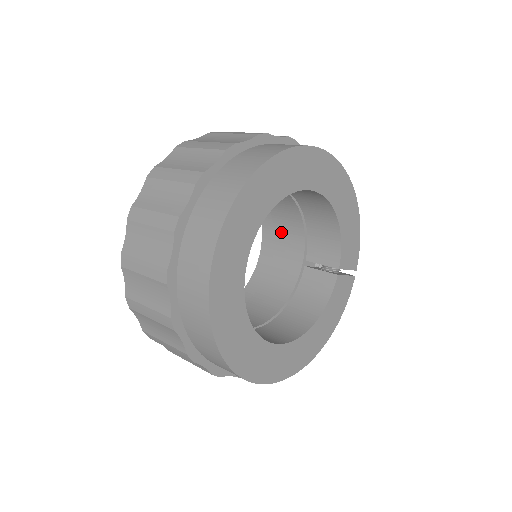
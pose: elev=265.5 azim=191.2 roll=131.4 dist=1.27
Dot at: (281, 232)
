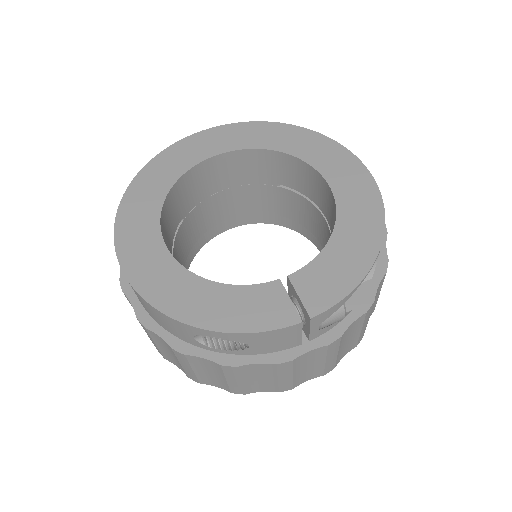
Dot at: occluded
